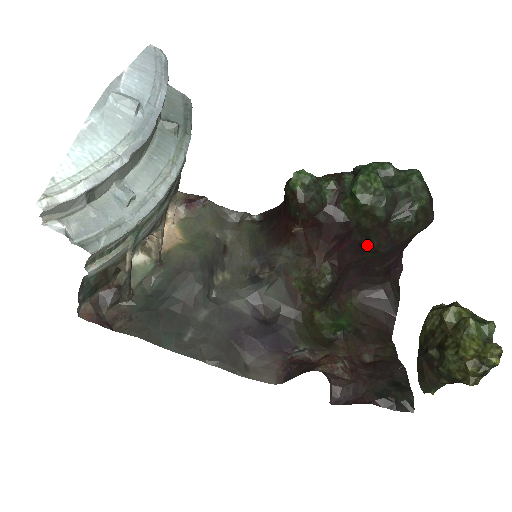
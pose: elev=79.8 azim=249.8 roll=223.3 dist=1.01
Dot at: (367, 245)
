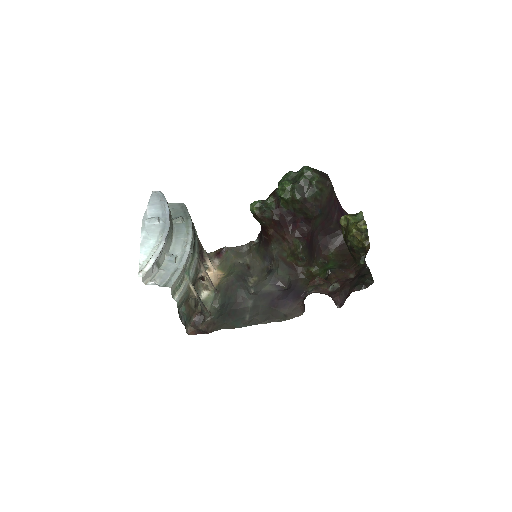
Dot at: (308, 217)
